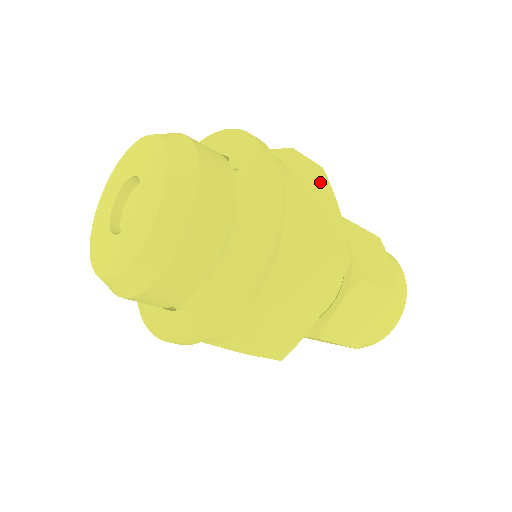
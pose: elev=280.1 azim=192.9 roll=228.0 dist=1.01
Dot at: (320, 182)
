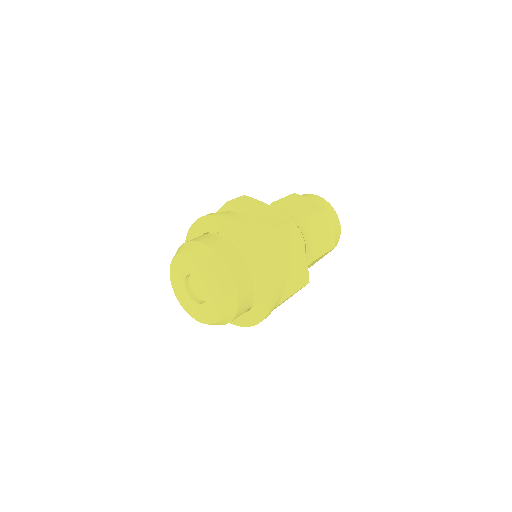
Dot at: (250, 203)
